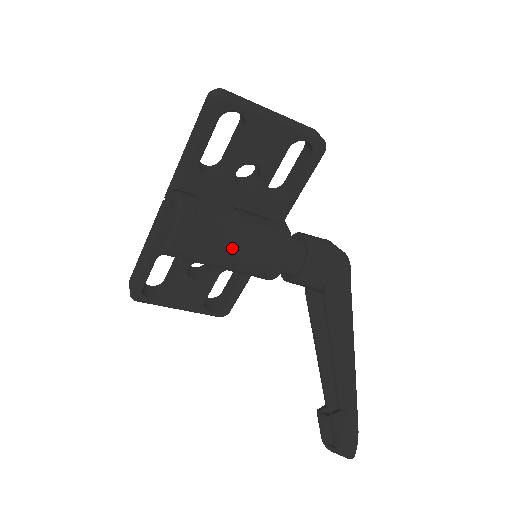
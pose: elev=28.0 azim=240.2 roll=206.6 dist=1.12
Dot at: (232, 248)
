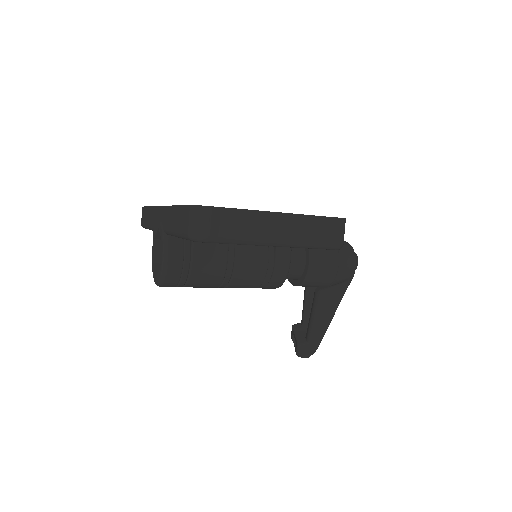
Dot at: (219, 287)
